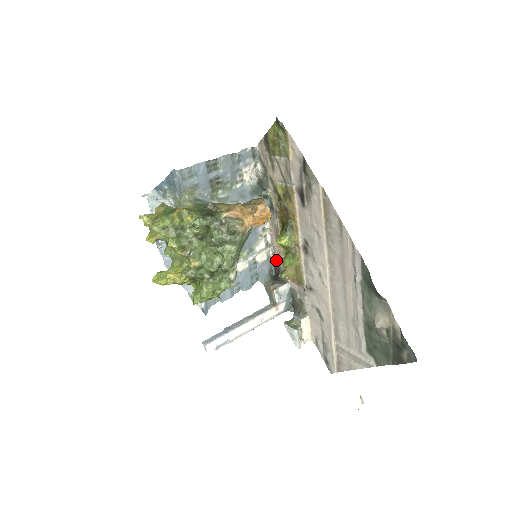
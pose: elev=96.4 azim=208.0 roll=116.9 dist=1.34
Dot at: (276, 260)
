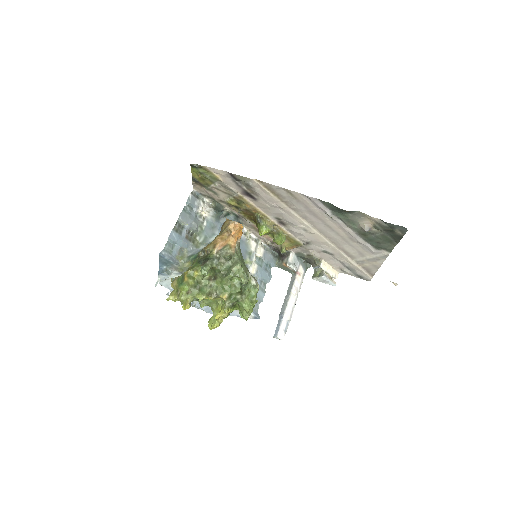
Dot at: (270, 245)
